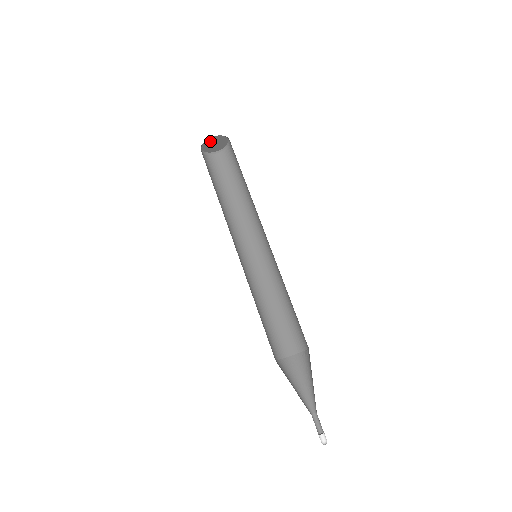
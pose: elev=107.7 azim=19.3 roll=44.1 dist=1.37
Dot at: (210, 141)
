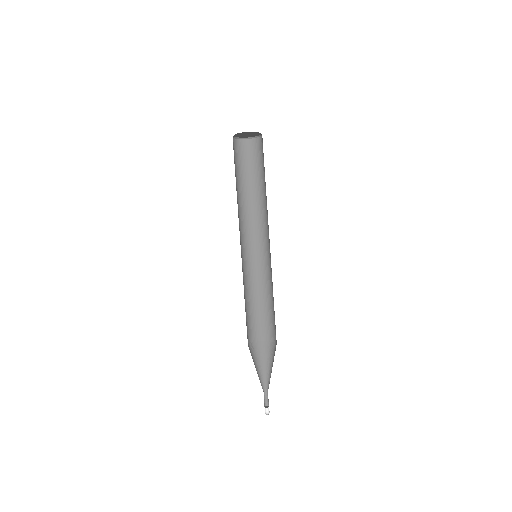
Dot at: (239, 135)
